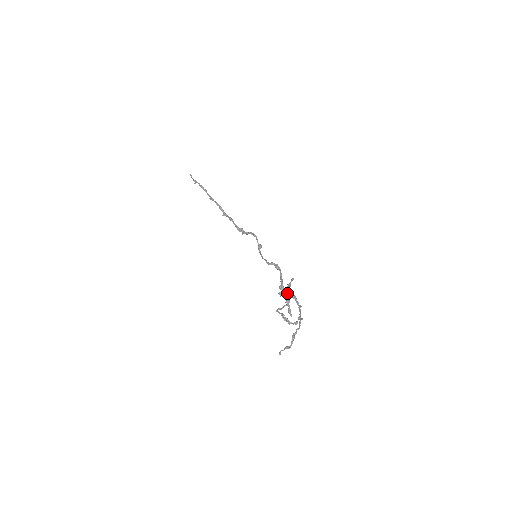
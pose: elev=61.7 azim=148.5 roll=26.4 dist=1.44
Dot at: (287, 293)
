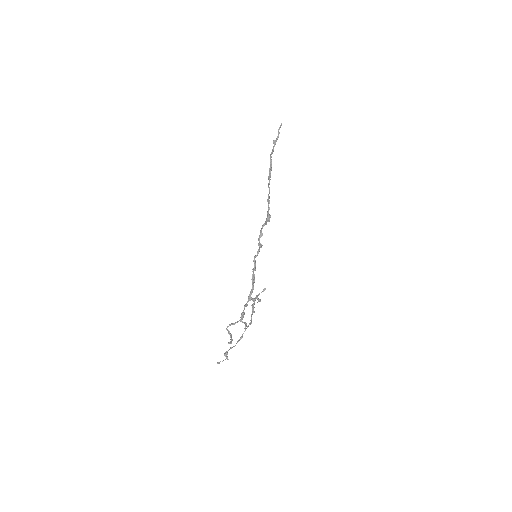
Dot at: (253, 305)
